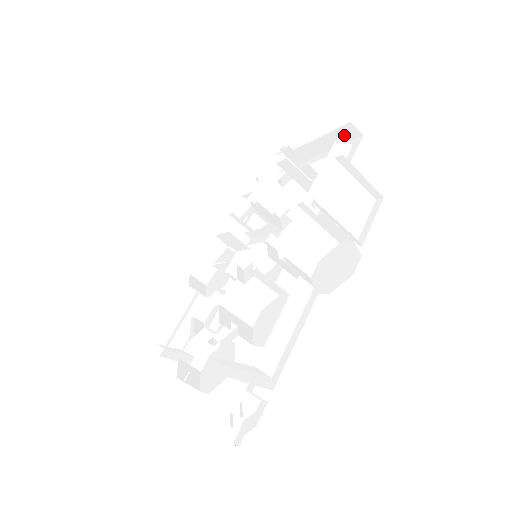
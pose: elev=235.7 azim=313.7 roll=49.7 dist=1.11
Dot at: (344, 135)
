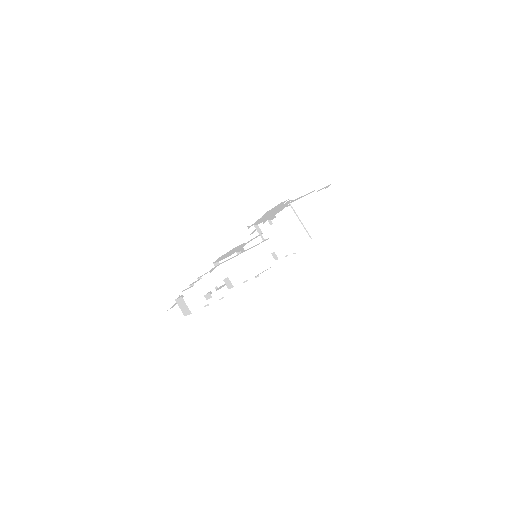
Dot at: (329, 194)
